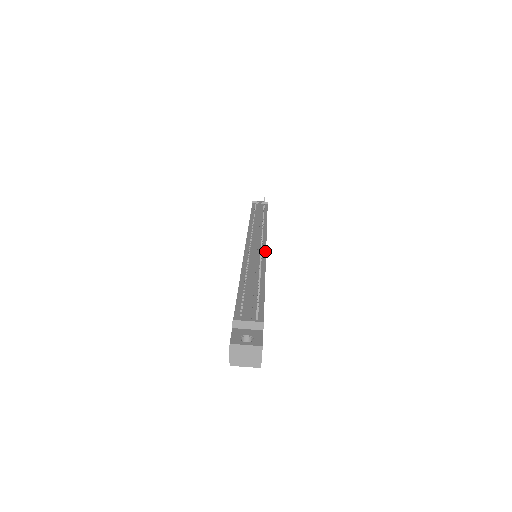
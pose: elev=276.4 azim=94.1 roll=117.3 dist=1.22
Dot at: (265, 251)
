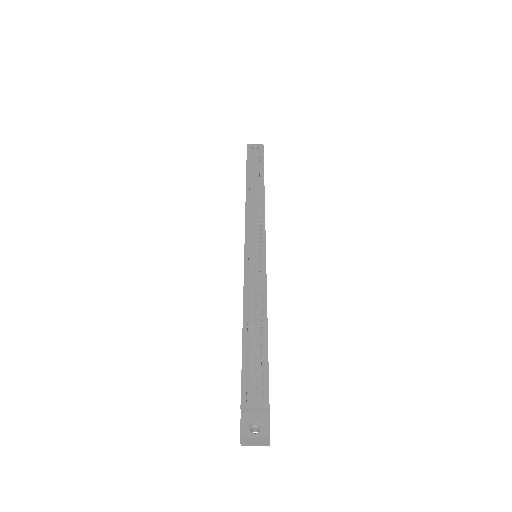
Dot at: (265, 263)
